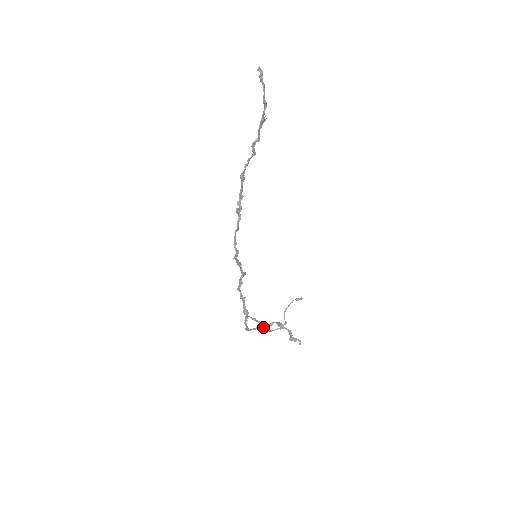
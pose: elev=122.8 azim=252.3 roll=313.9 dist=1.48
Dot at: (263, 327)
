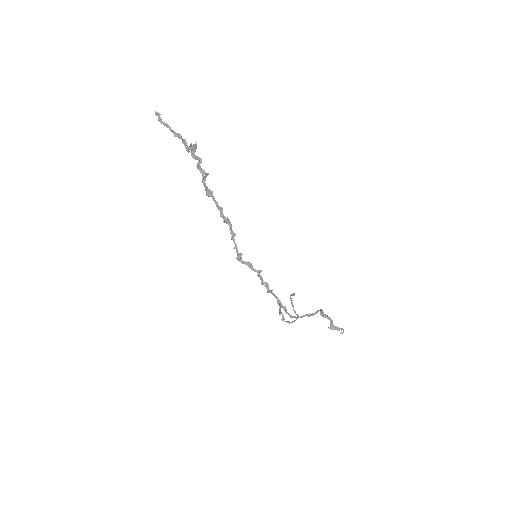
Dot at: (310, 315)
